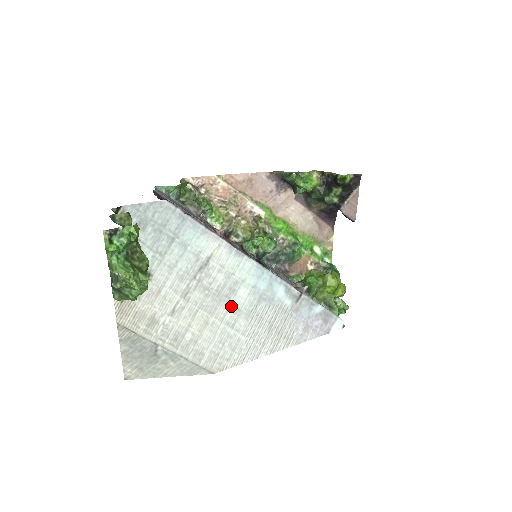
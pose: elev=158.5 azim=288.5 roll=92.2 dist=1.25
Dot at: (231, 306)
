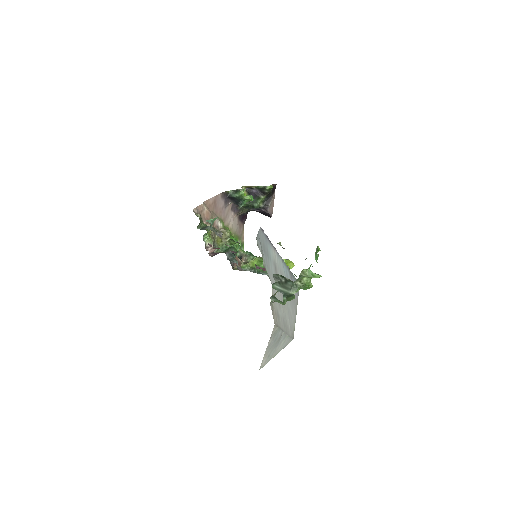
Dot at: occluded
